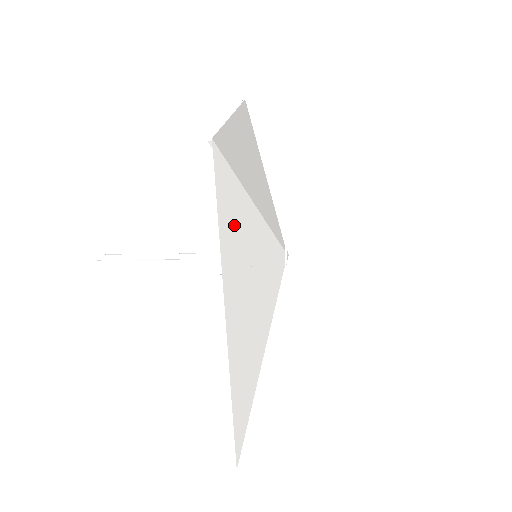
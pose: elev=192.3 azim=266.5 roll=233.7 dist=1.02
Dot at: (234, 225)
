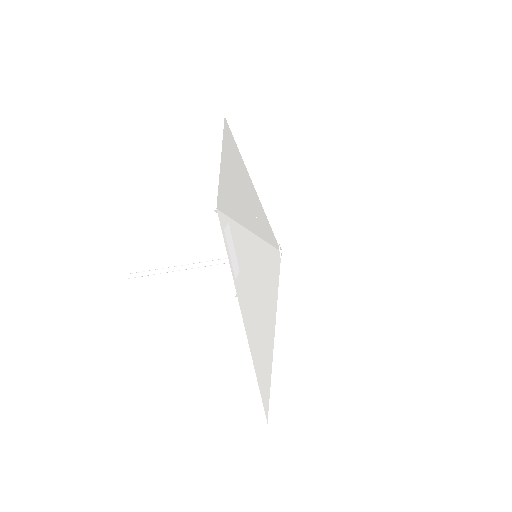
Dot at: (233, 148)
